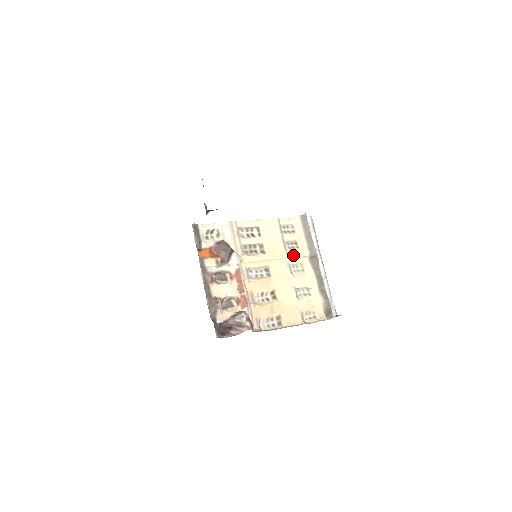
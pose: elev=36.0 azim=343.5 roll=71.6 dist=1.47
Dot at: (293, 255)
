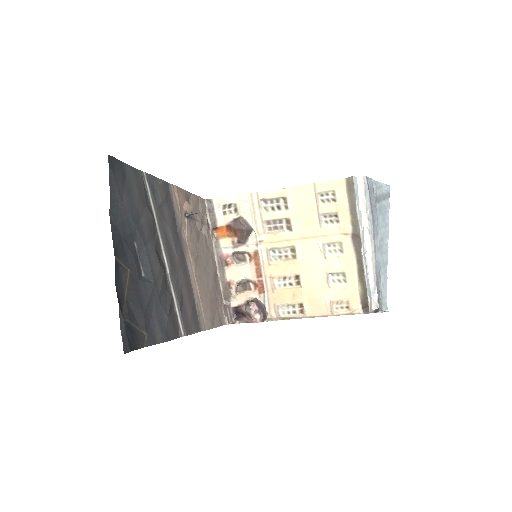
Dot at: (330, 232)
